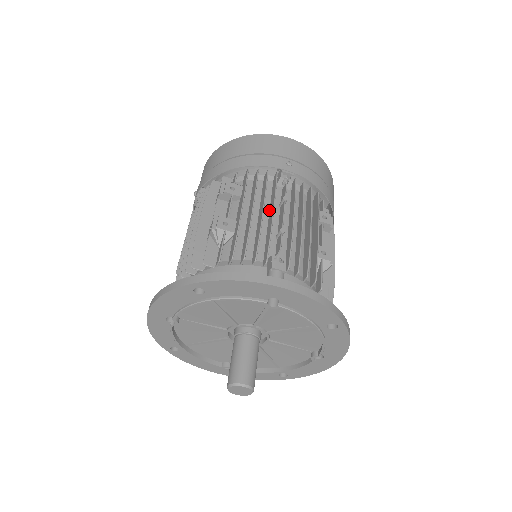
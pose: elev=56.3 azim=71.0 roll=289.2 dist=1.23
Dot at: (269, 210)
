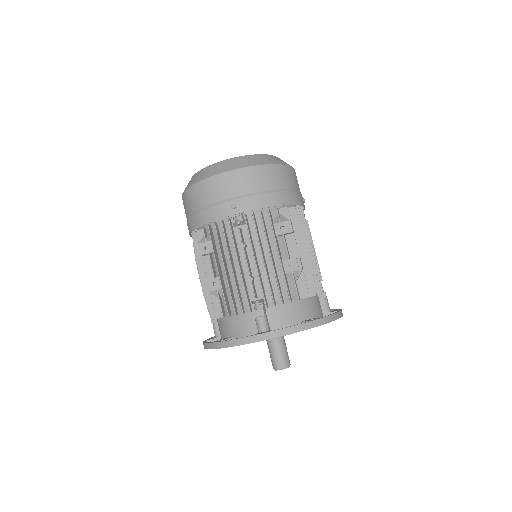
Dot at: occluded
